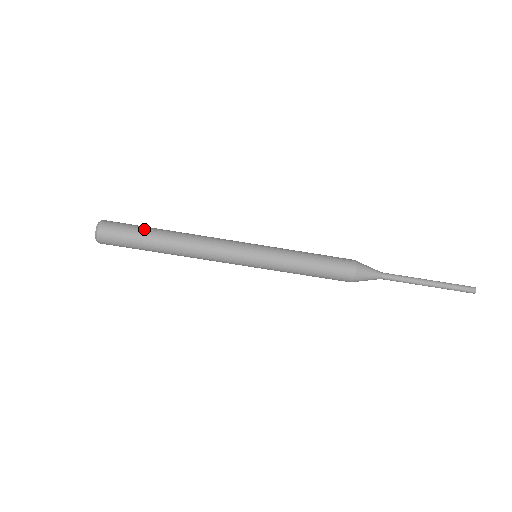
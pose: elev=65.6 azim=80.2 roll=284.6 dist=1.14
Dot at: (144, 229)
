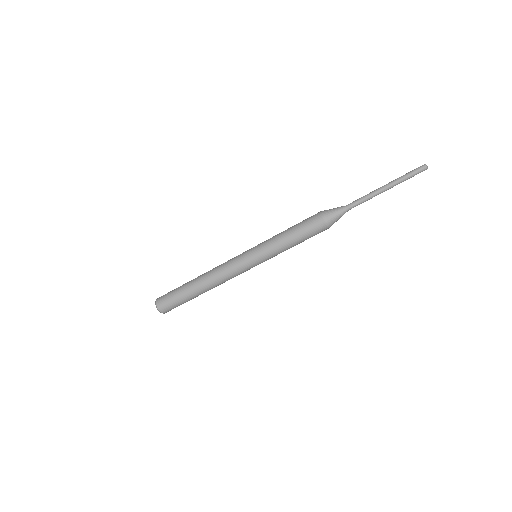
Dot at: (182, 285)
